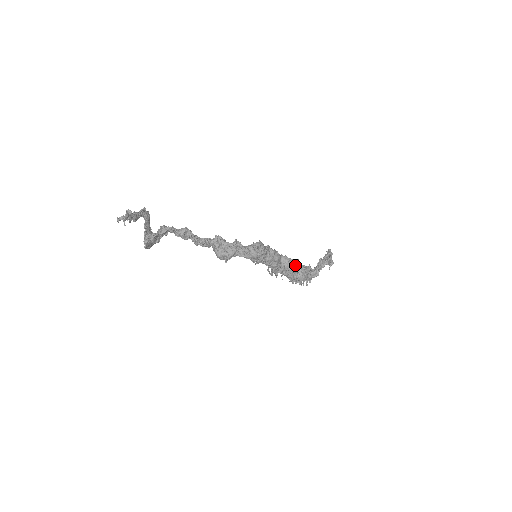
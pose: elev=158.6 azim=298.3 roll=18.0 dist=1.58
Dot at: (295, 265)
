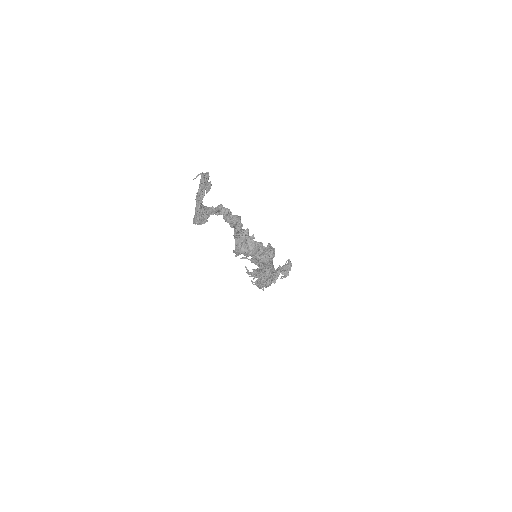
Dot at: occluded
